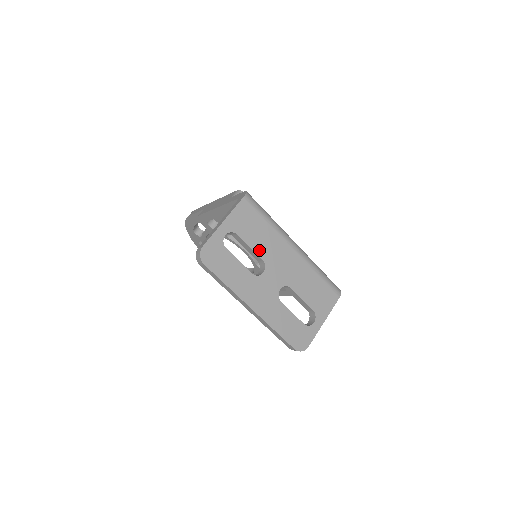
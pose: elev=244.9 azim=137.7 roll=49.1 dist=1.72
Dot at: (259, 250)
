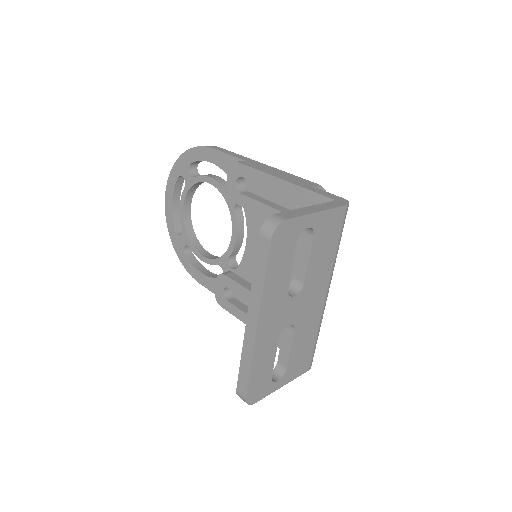
Dot at: (311, 270)
